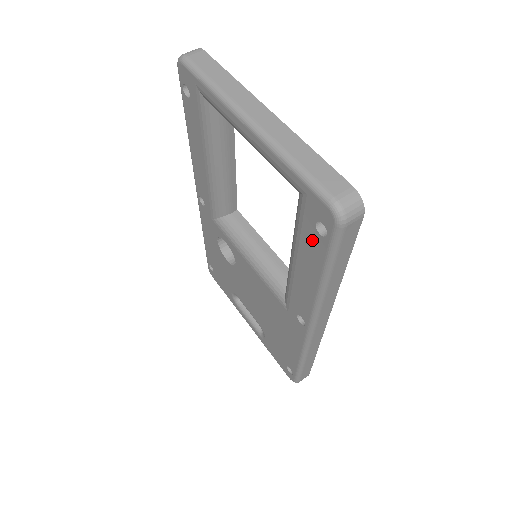
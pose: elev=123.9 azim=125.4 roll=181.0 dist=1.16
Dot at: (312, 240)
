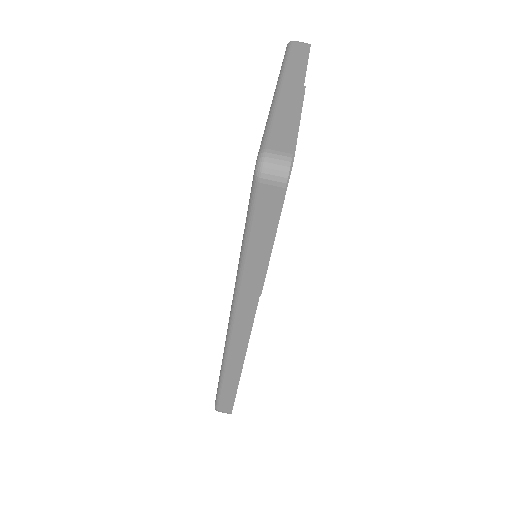
Dot at: occluded
